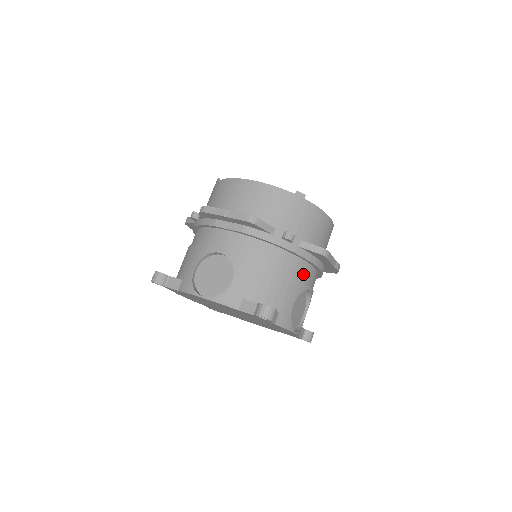
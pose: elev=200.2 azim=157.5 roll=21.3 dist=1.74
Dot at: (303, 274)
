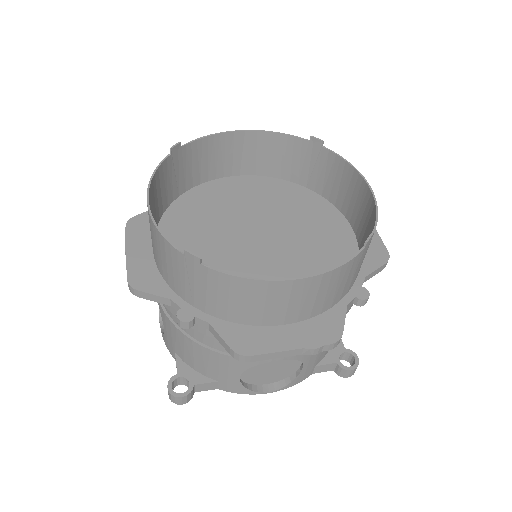
Dot at: occluded
